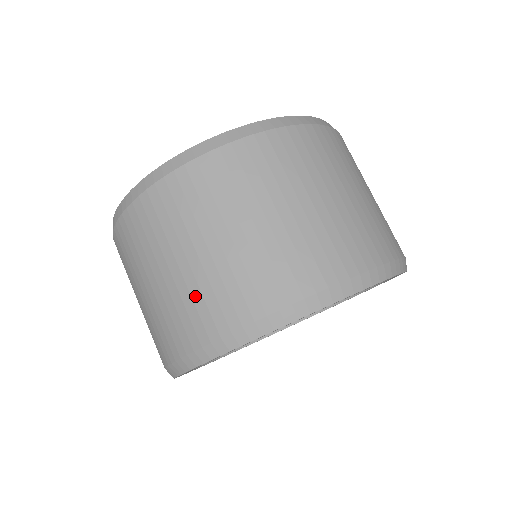
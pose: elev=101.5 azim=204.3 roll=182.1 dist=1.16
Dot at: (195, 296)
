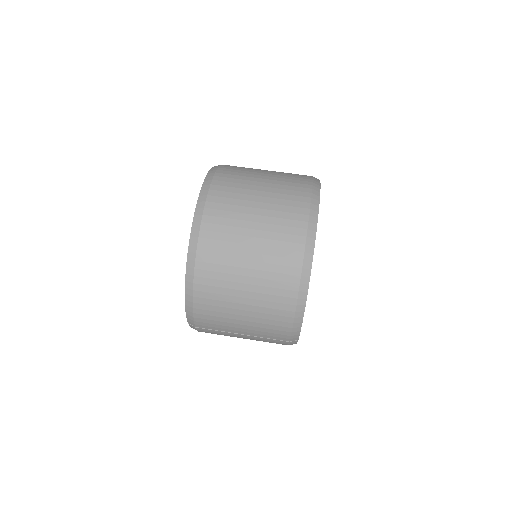
Dot at: (271, 269)
